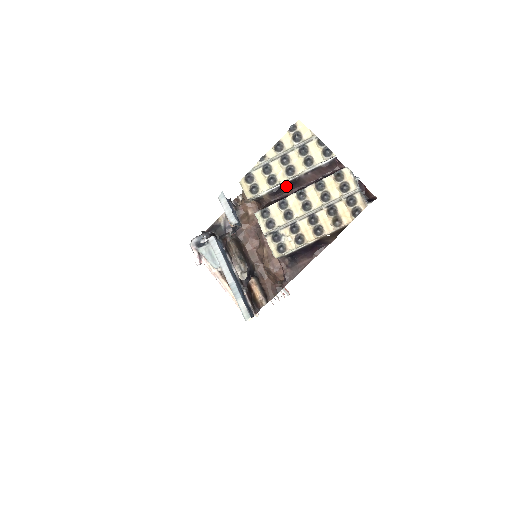
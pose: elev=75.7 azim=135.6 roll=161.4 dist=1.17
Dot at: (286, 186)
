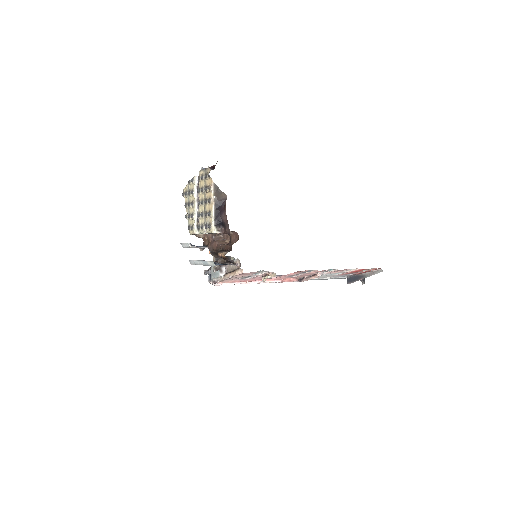
Dot at: occluded
